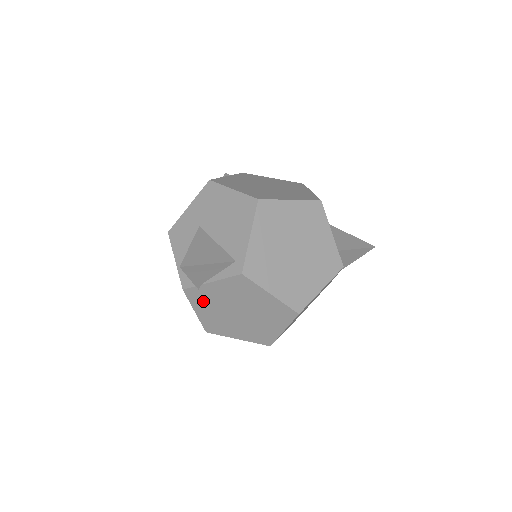
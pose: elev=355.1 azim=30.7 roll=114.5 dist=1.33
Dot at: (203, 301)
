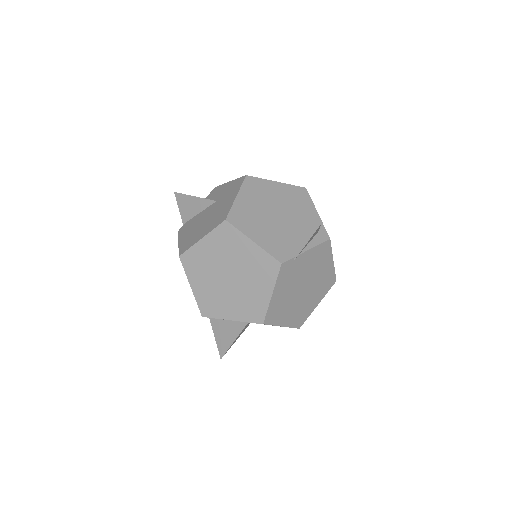
Dot at: (287, 277)
